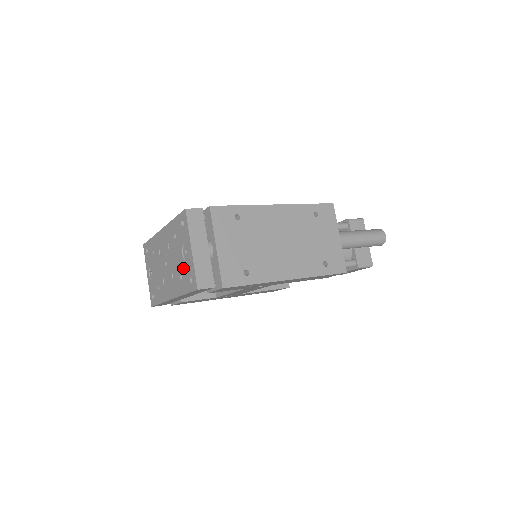
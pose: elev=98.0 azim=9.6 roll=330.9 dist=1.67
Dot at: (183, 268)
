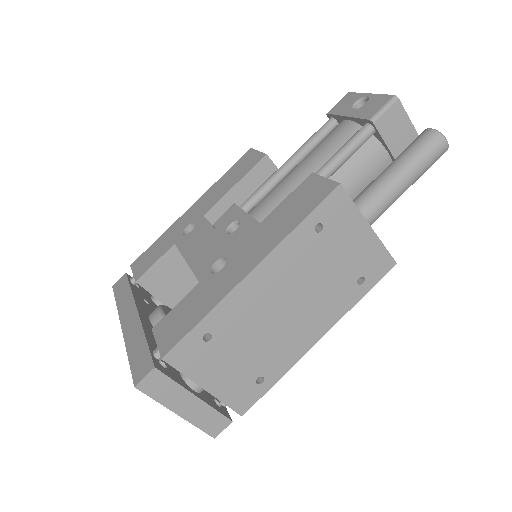
Dot at: occluded
